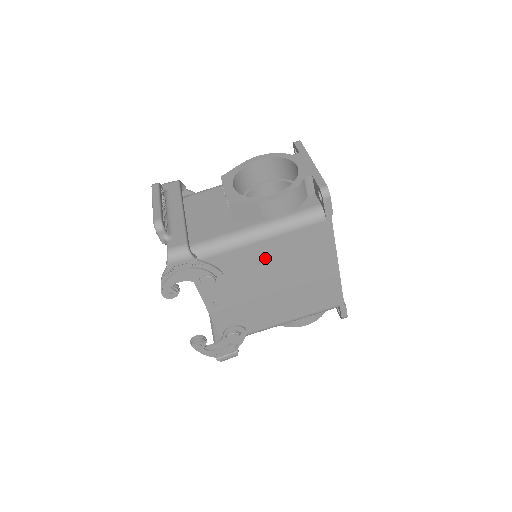
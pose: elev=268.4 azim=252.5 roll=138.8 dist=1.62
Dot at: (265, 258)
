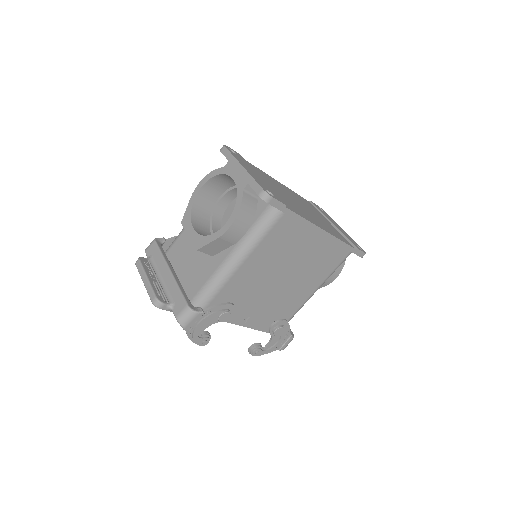
Dot at: (257, 269)
